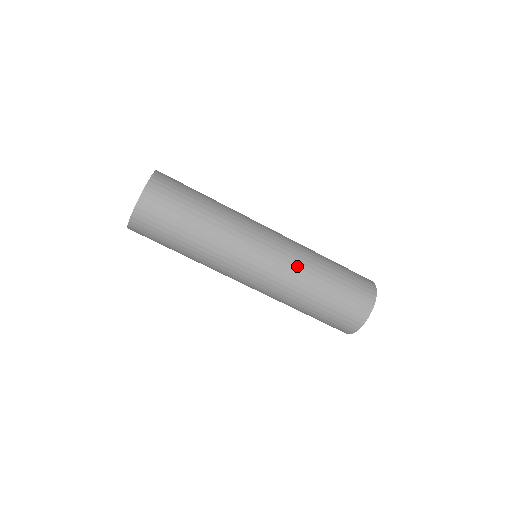
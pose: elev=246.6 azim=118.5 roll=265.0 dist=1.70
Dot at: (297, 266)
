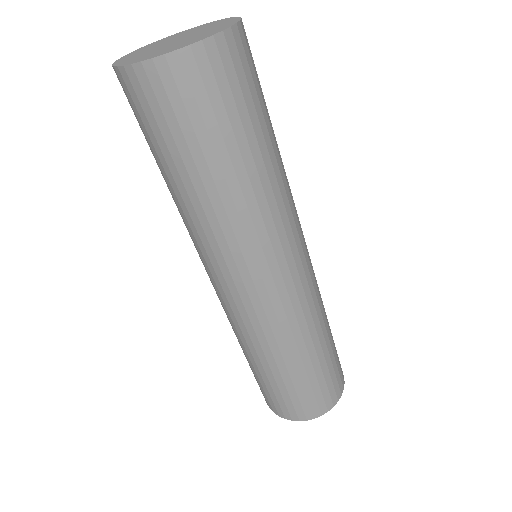
Dot at: (258, 333)
